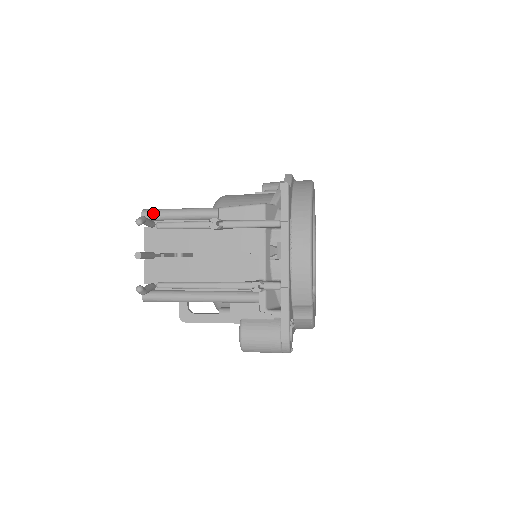
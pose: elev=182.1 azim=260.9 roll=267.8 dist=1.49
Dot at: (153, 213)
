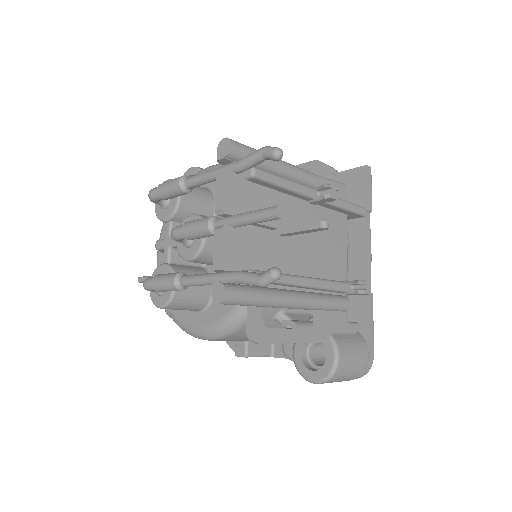
Dot at: (247, 149)
